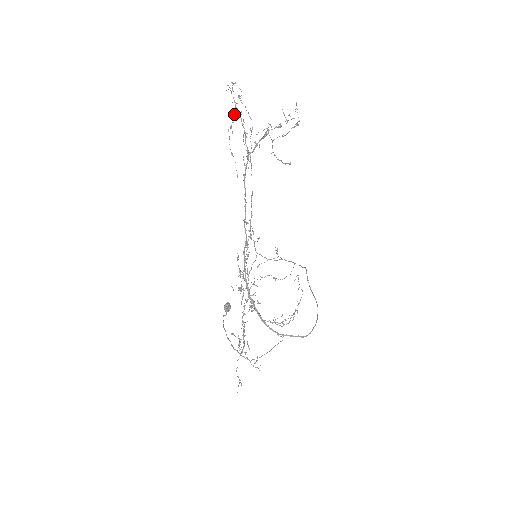
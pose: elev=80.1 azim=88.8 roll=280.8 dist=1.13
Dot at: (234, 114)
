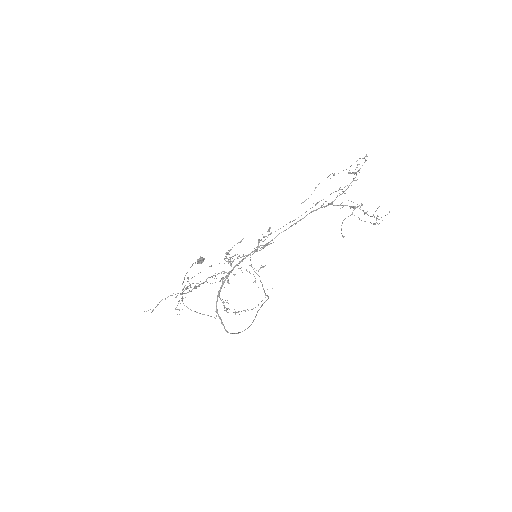
Dot at: (350, 173)
